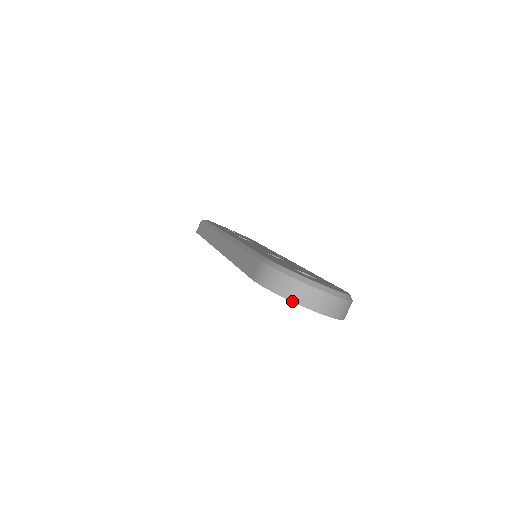
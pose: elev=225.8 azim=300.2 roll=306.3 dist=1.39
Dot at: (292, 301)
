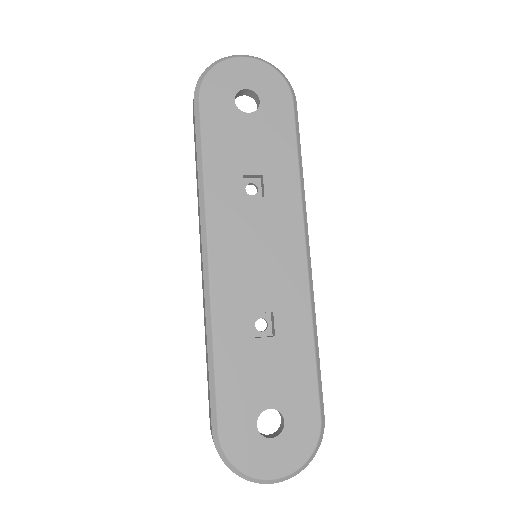
Dot at: occluded
